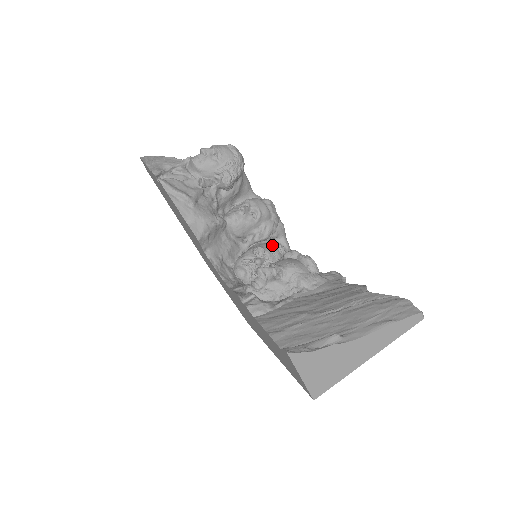
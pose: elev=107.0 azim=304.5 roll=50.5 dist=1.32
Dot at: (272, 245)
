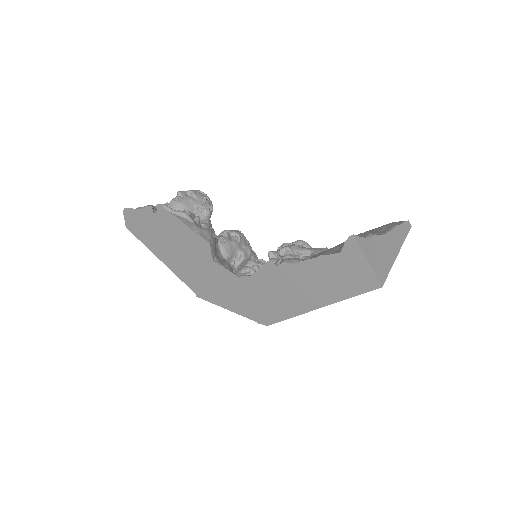
Dot at: occluded
